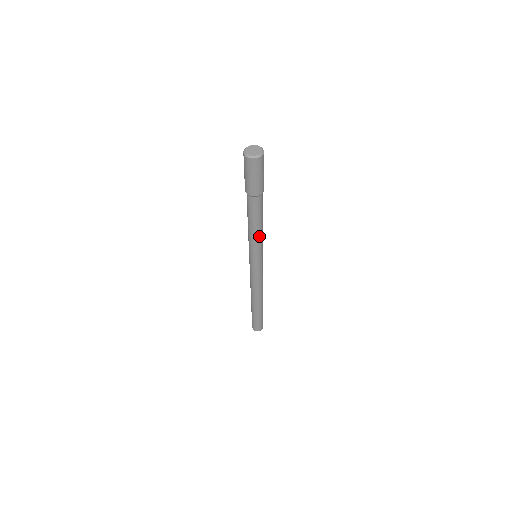
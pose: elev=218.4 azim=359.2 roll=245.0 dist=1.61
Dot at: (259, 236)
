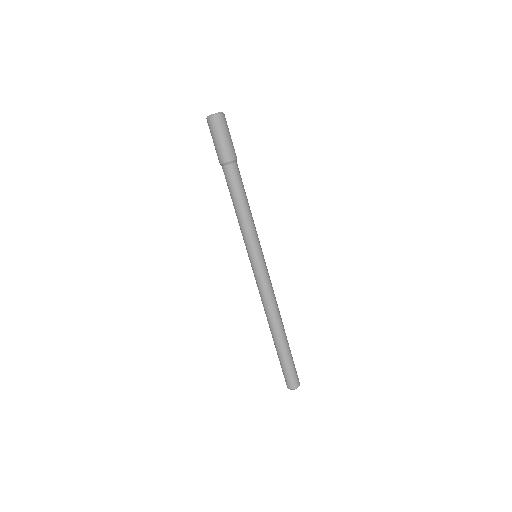
Dot at: (252, 217)
